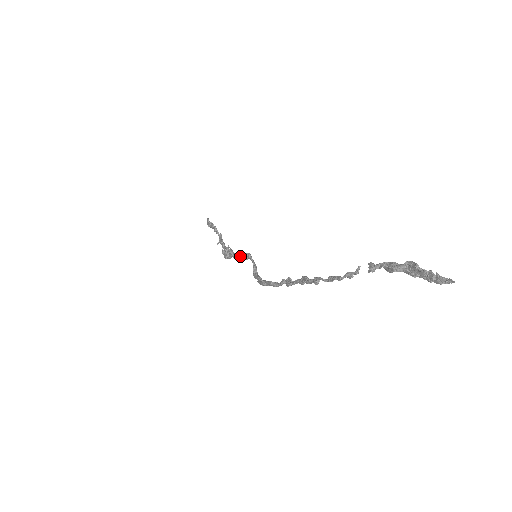
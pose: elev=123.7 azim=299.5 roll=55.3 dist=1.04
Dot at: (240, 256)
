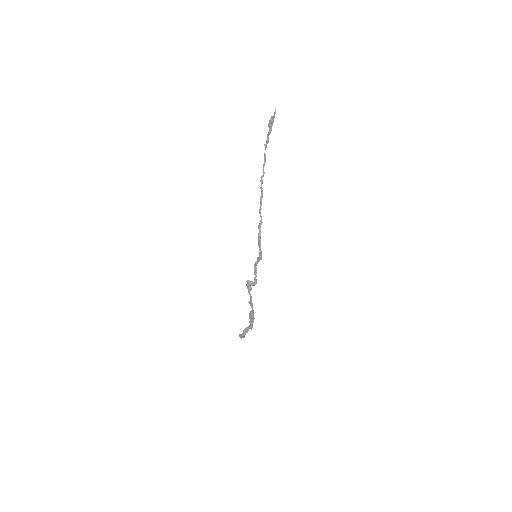
Dot at: (254, 278)
